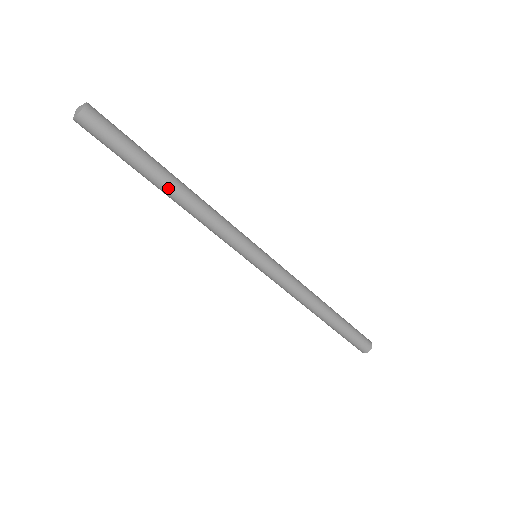
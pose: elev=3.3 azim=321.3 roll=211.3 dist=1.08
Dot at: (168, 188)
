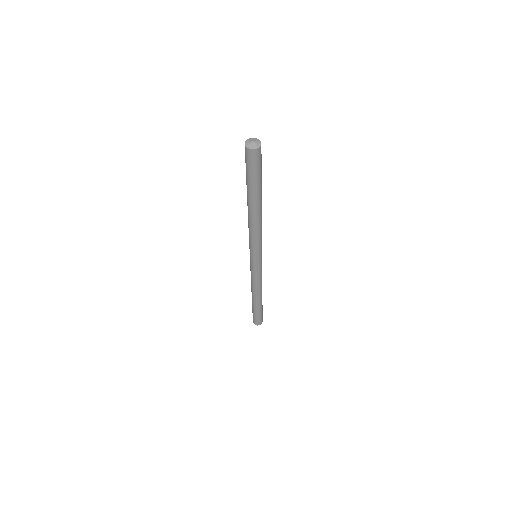
Dot at: (259, 205)
